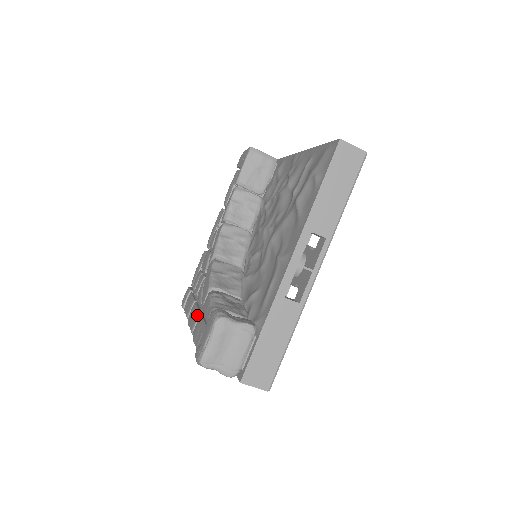
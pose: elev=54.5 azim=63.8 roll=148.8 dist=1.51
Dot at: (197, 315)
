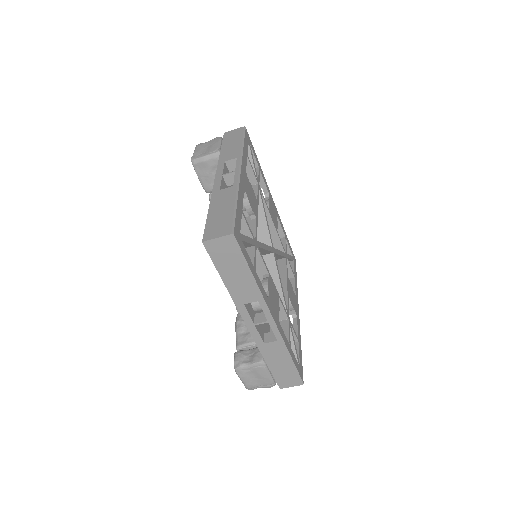
Dot at: occluded
